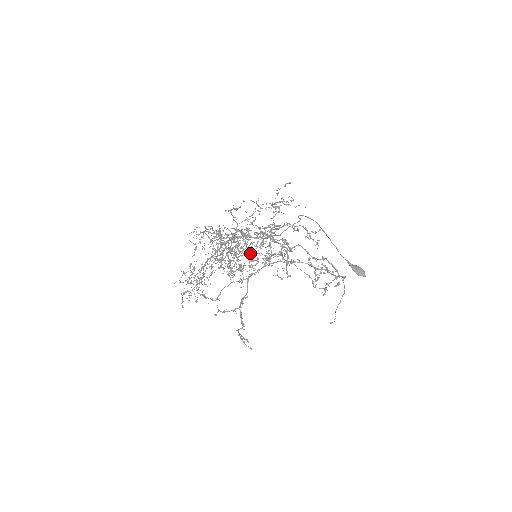
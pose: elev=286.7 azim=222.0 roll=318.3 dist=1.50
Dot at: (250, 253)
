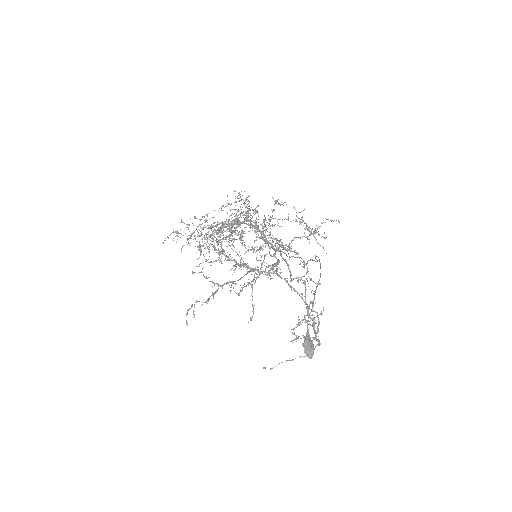
Dot at: occluded
